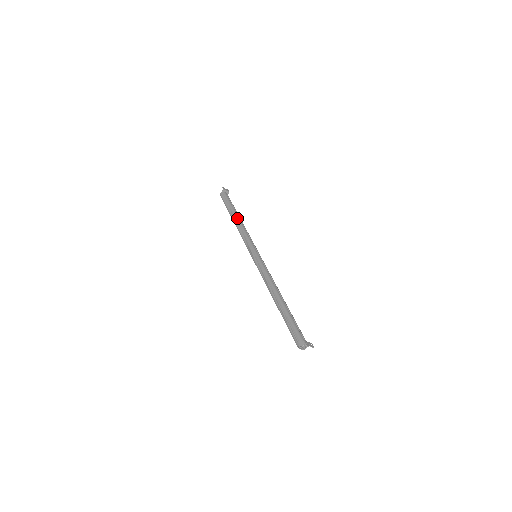
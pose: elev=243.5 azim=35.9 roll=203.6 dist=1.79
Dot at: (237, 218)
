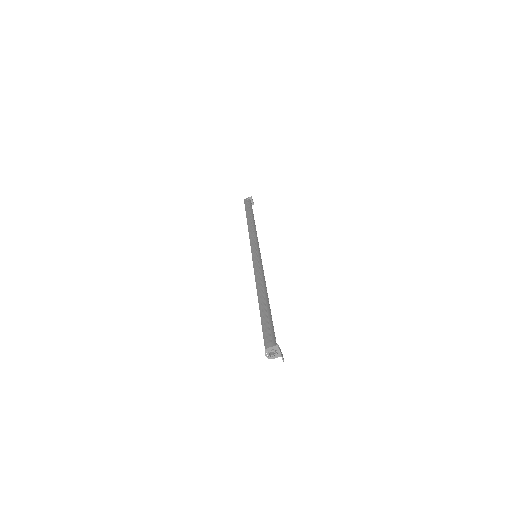
Dot at: (253, 220)
